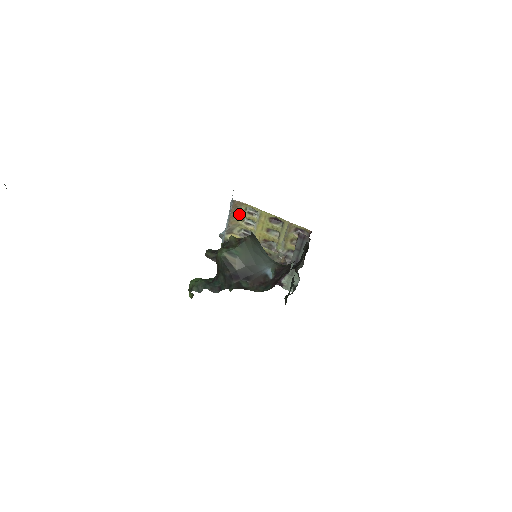
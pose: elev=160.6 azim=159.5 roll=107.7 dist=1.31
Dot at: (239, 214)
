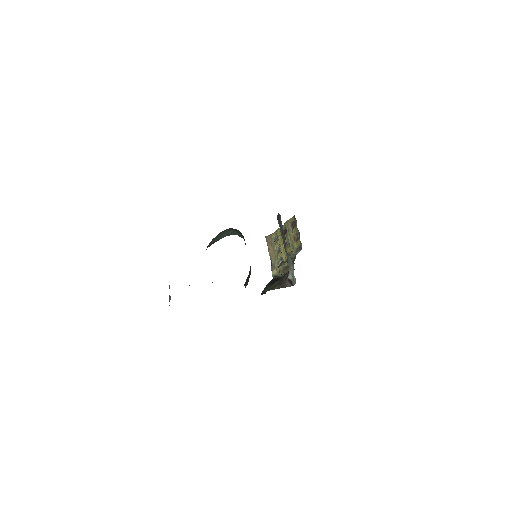
Dot at: (273, 247)
